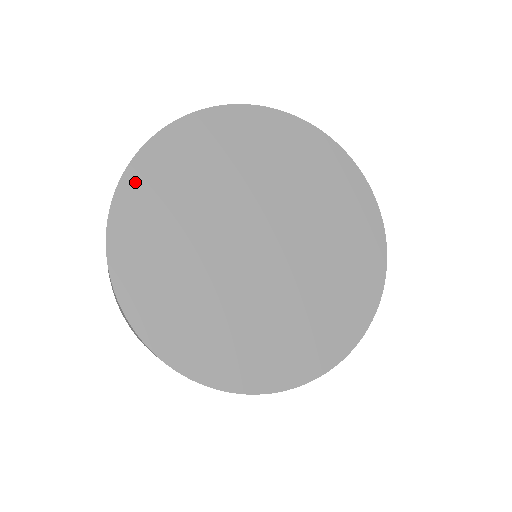
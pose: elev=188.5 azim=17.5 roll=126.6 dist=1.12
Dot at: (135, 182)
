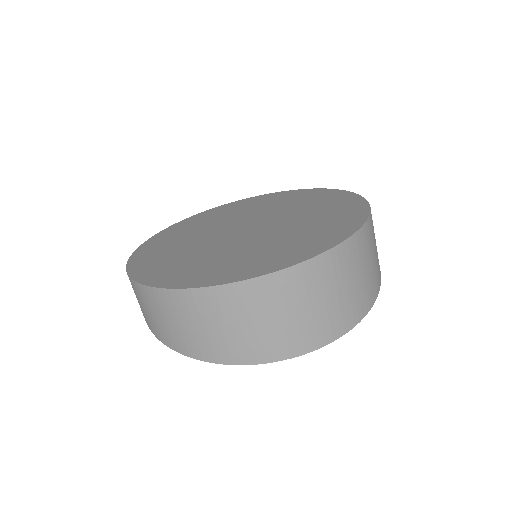
Dot at: (170, 230)
